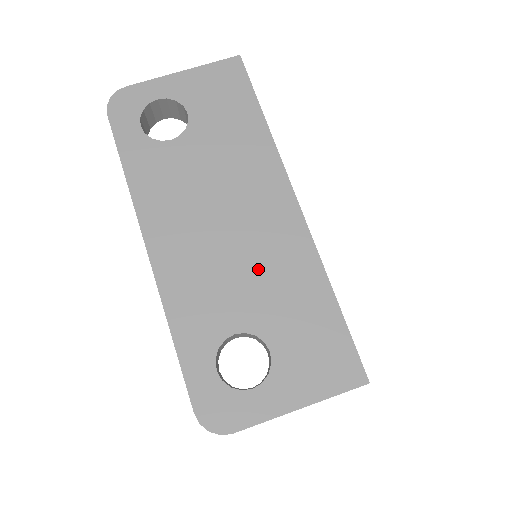
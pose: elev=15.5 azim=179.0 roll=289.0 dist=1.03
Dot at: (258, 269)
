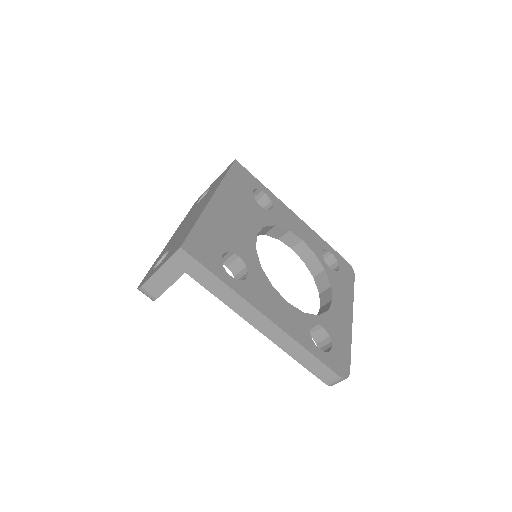
Dot at: (186, 227)
